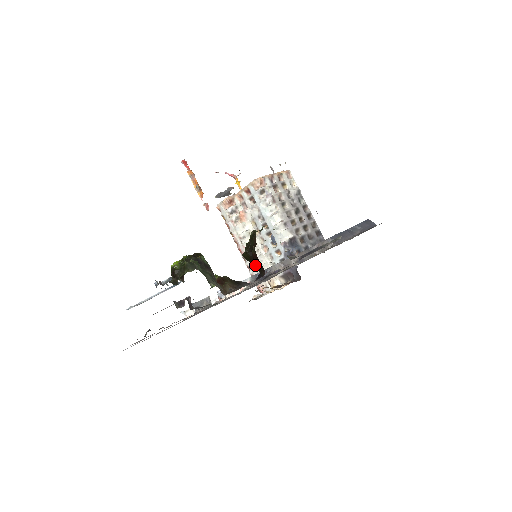
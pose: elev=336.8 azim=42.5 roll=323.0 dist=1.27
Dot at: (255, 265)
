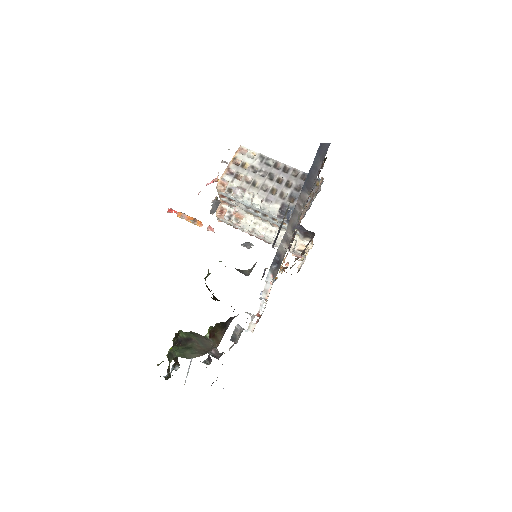
Dot at: occluded
